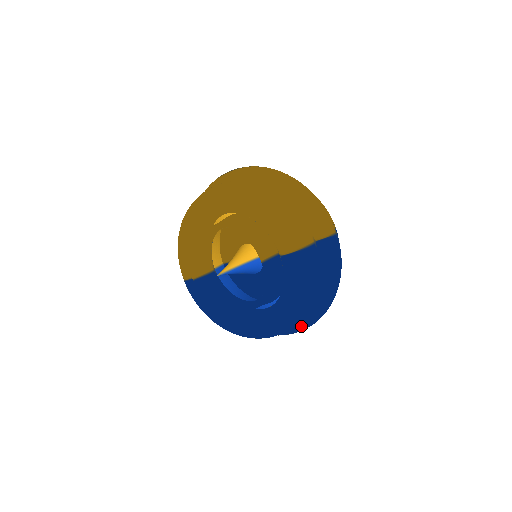
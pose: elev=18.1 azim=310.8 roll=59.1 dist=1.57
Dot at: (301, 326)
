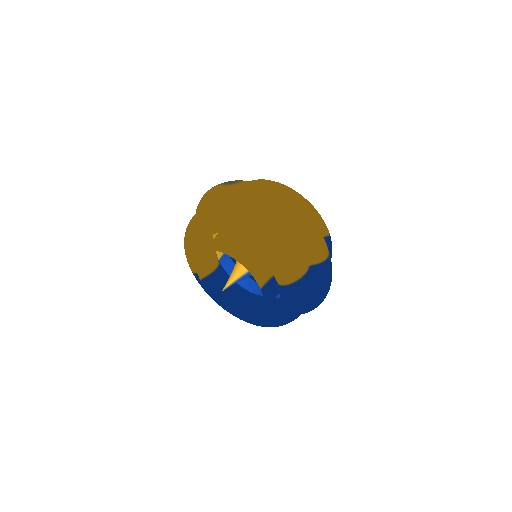
Dot at: occluded
